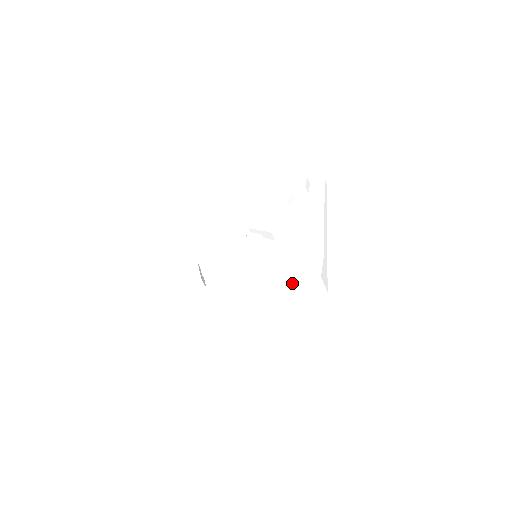
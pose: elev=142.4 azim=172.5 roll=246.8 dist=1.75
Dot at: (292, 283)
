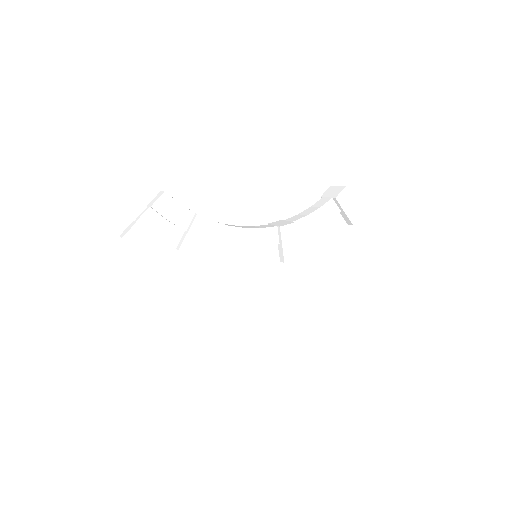
Dot at: (247, 341)
